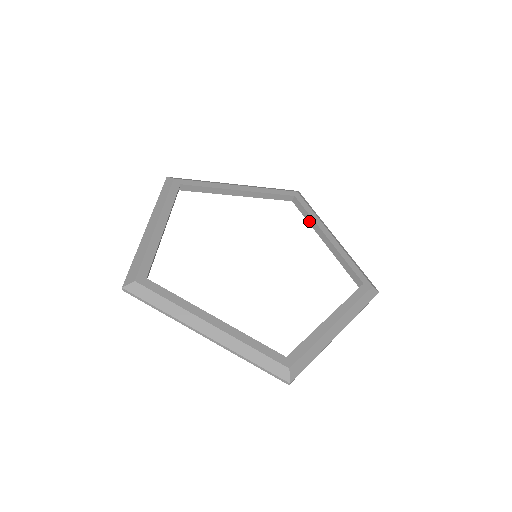
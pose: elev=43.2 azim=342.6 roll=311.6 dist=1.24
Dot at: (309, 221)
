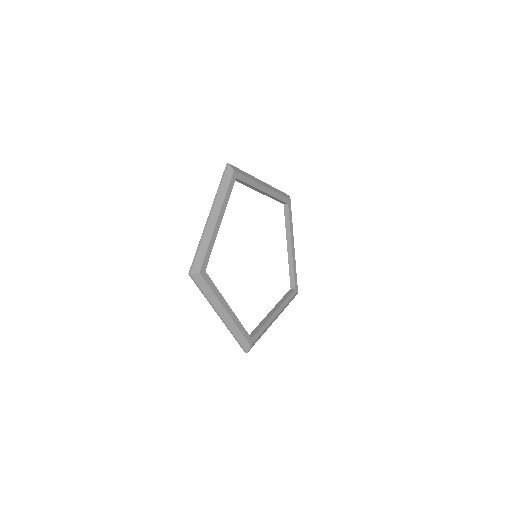
Dot at: occluded
